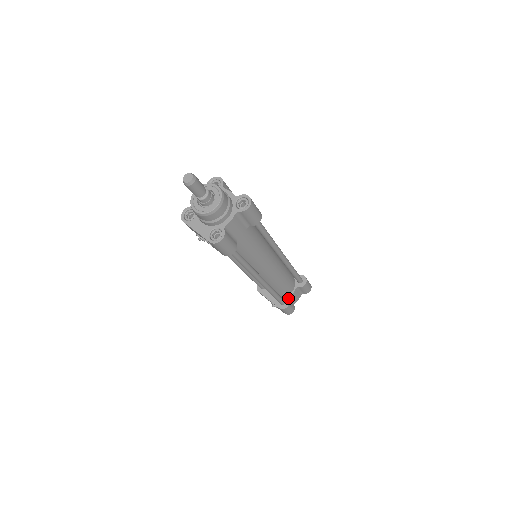
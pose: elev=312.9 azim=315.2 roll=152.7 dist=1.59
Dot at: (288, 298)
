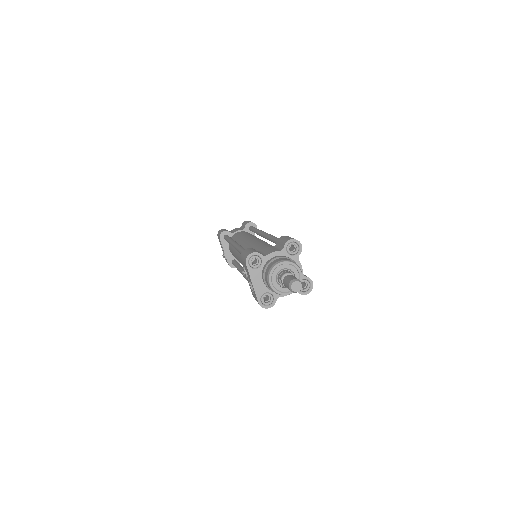
Dot at: occluded
